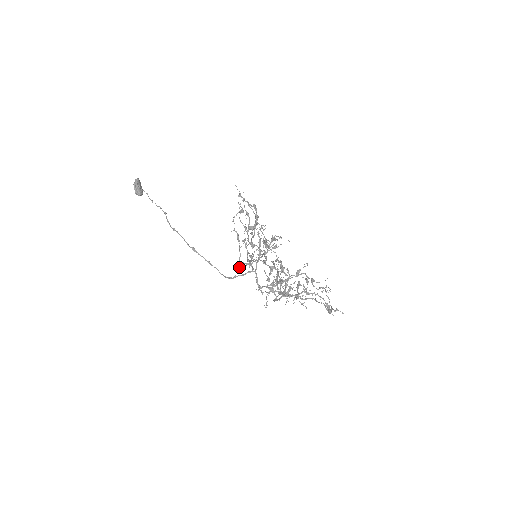
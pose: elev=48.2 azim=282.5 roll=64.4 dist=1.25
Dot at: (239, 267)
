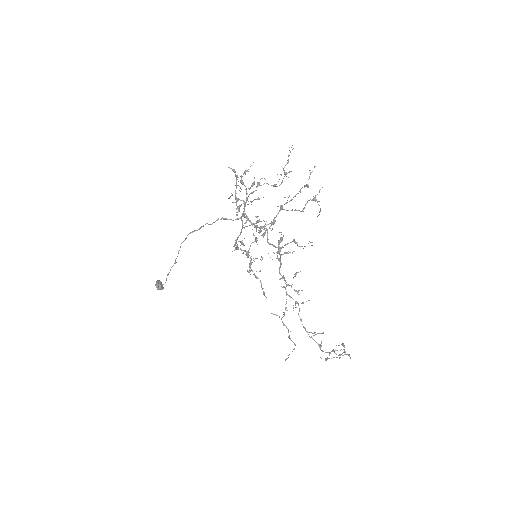
Dot at: occluded
